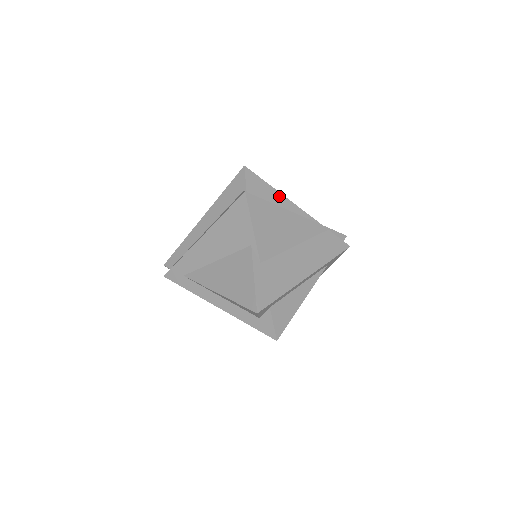
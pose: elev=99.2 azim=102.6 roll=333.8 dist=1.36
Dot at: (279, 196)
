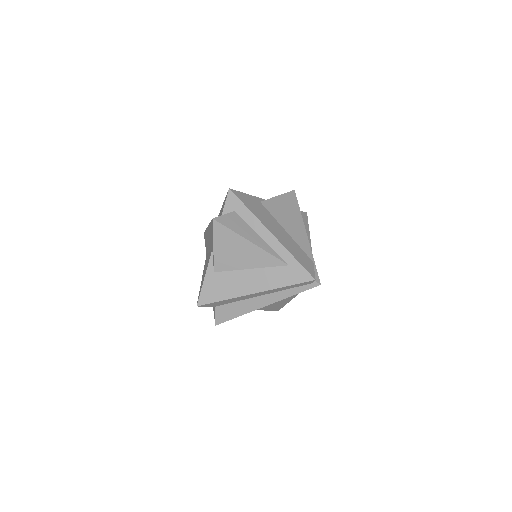
Dot at: (307, 230)
